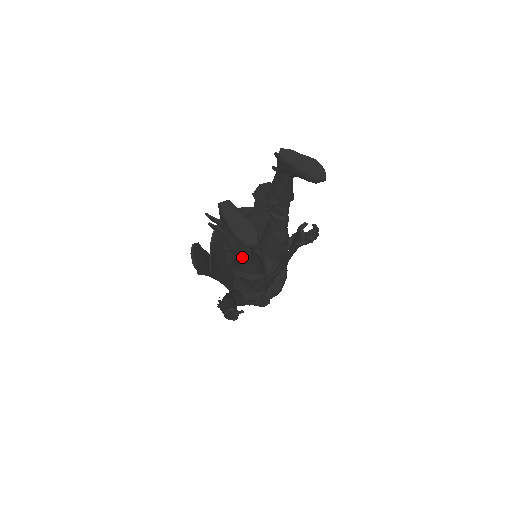
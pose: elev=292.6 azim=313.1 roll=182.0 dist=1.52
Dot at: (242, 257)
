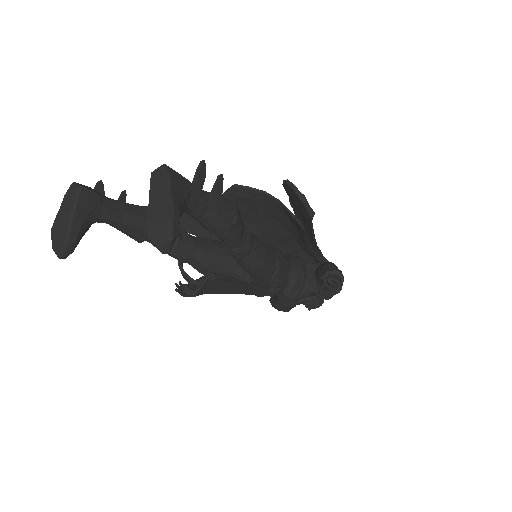
Dot at: occluded
